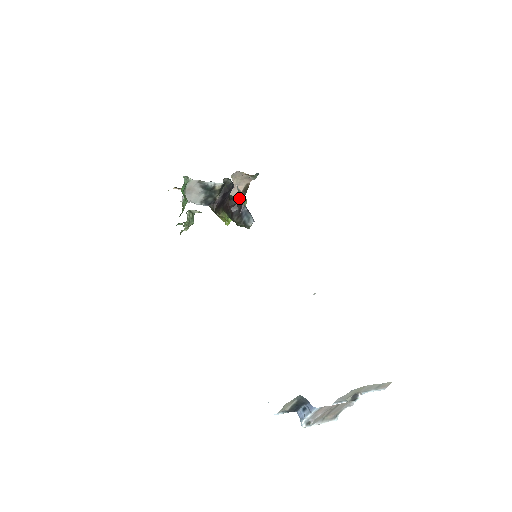
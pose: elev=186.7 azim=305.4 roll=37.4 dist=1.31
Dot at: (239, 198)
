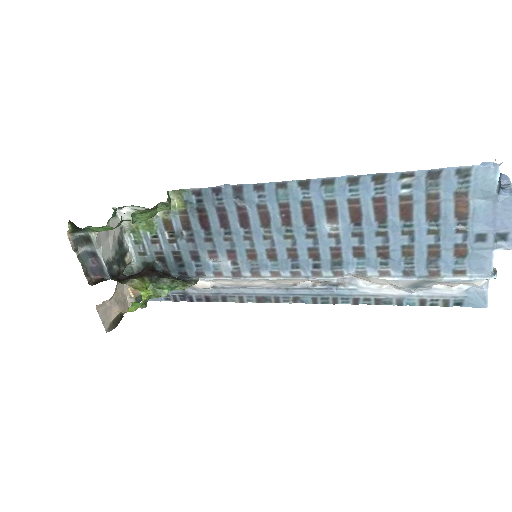
Dot at: (106, 329)
